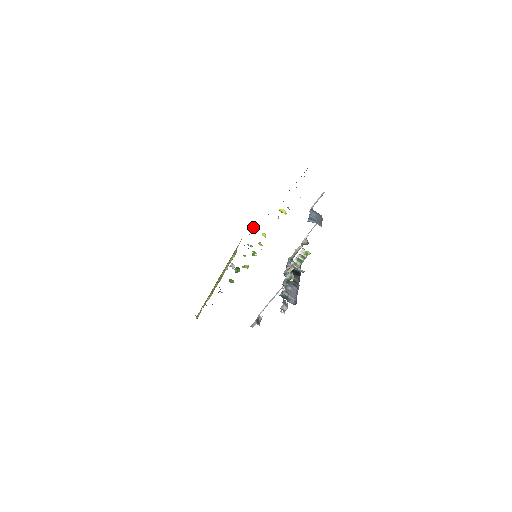
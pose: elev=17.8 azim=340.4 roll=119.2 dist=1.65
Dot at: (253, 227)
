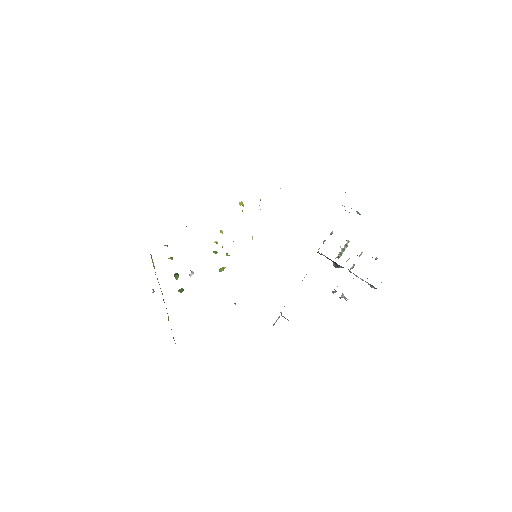
Dot at: occluded
